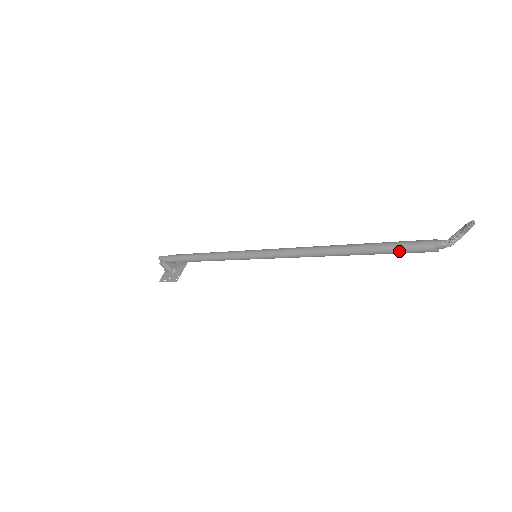
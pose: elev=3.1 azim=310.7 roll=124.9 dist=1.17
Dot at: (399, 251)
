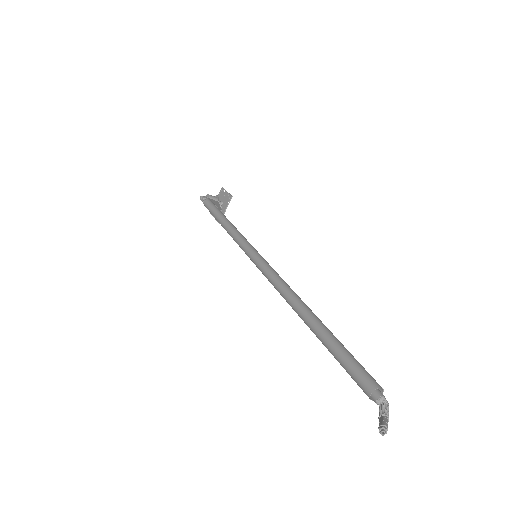
Dot at: (344, 368)
